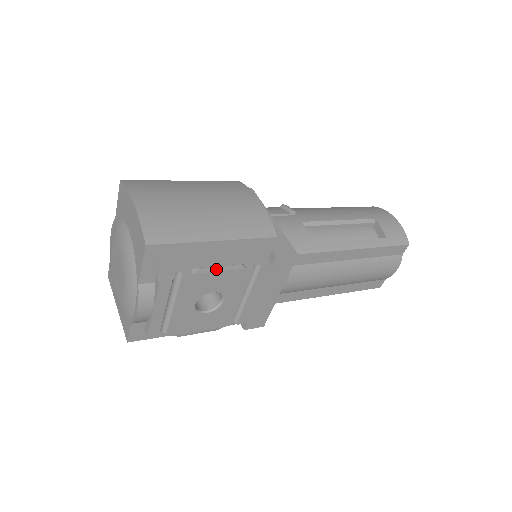
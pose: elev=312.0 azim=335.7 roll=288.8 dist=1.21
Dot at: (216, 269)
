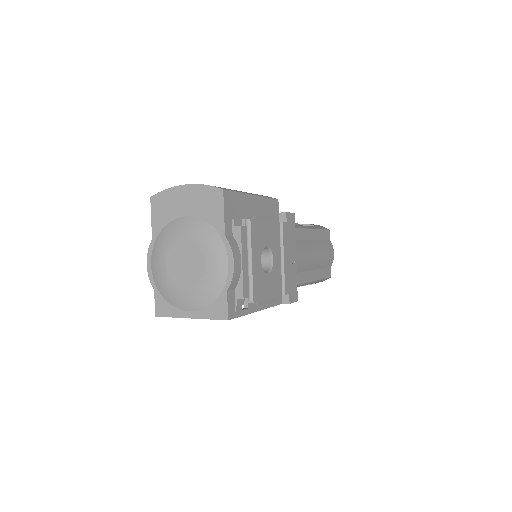
Dot at: (263, 218)
